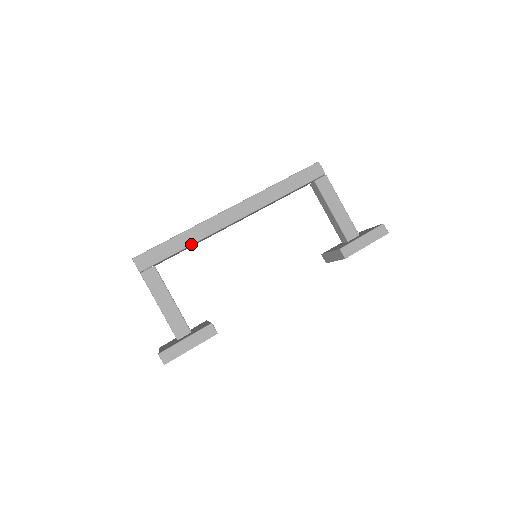
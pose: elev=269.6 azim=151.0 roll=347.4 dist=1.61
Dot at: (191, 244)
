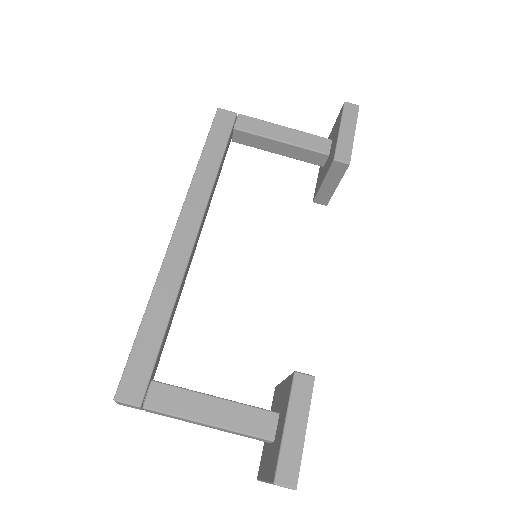
Dot at: (171, 311)
